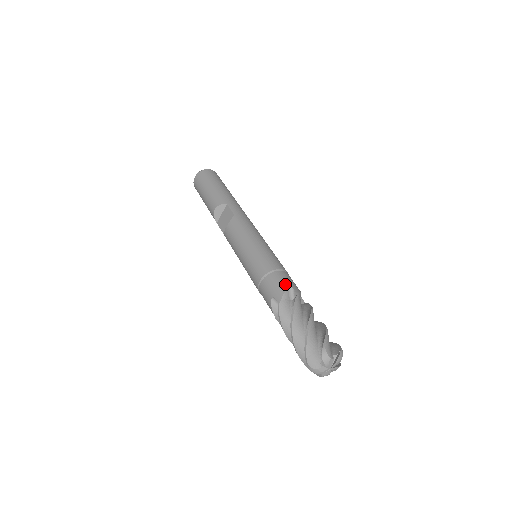
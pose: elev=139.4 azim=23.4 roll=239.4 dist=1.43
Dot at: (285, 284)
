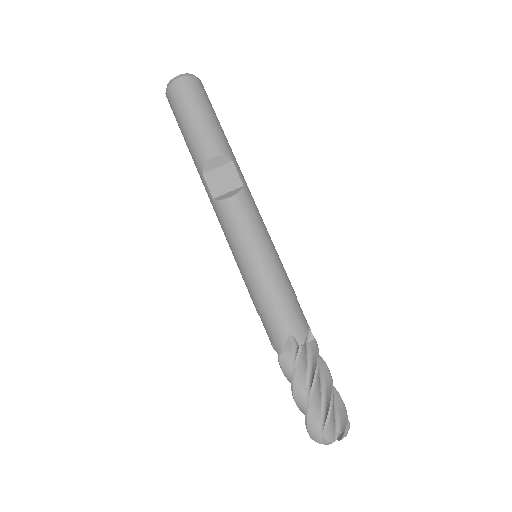
Dot at: (306, 323)
